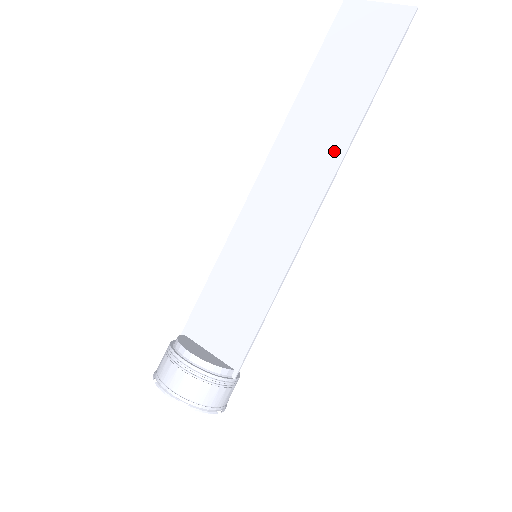
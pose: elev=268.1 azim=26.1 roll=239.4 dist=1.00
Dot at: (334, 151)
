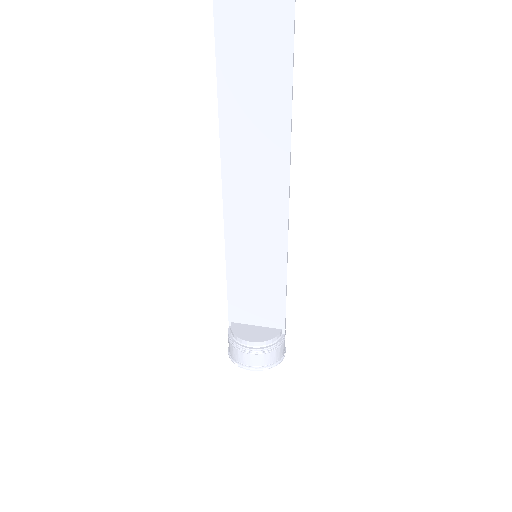
Dot at: (279, 160)
